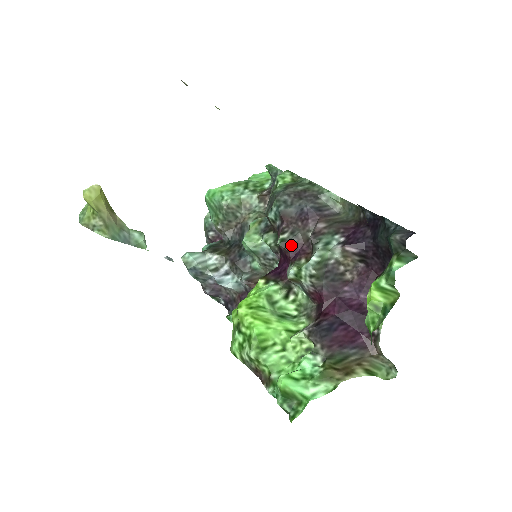
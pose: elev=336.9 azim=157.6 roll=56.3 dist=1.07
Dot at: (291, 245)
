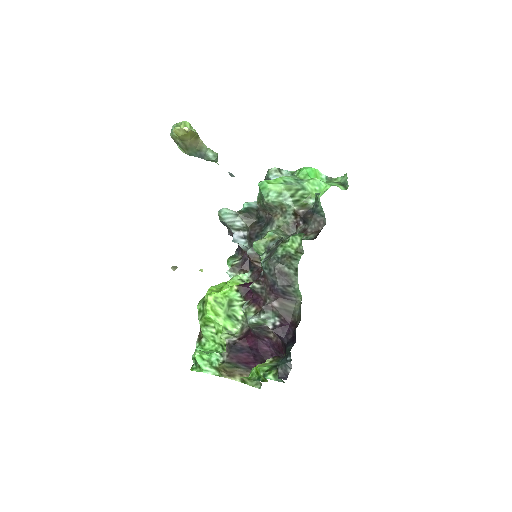
Dot at: (256, 293)
